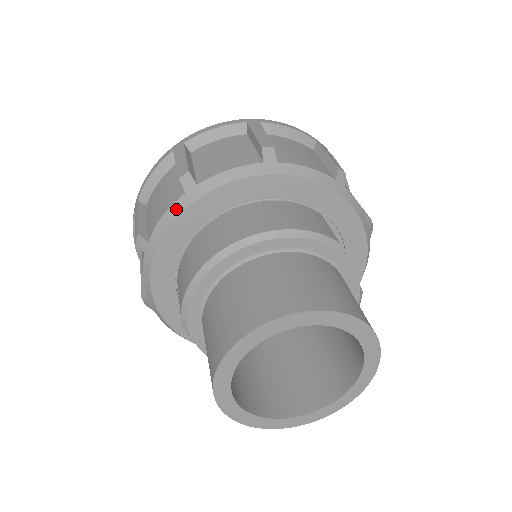
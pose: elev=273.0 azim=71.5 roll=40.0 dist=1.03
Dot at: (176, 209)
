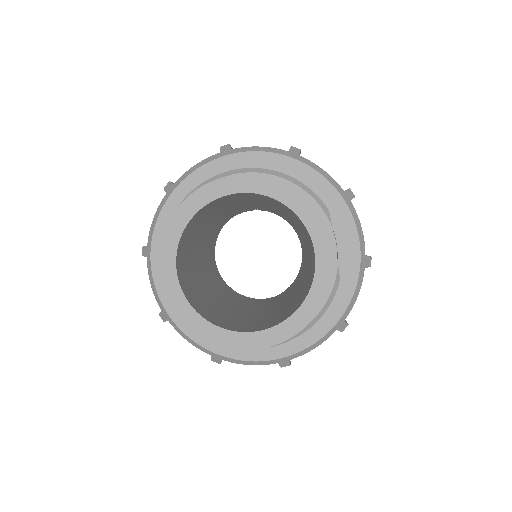
Dot at: (207, 160)
